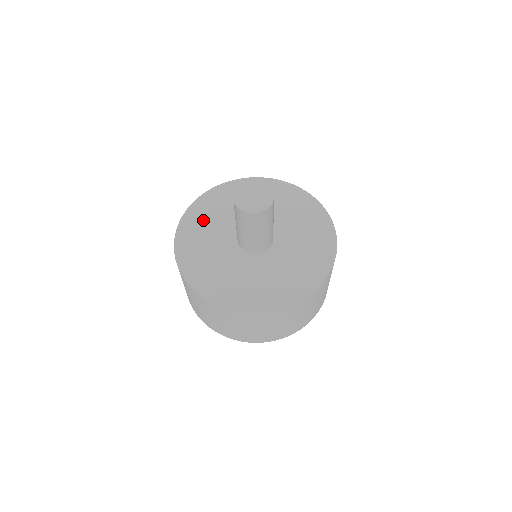
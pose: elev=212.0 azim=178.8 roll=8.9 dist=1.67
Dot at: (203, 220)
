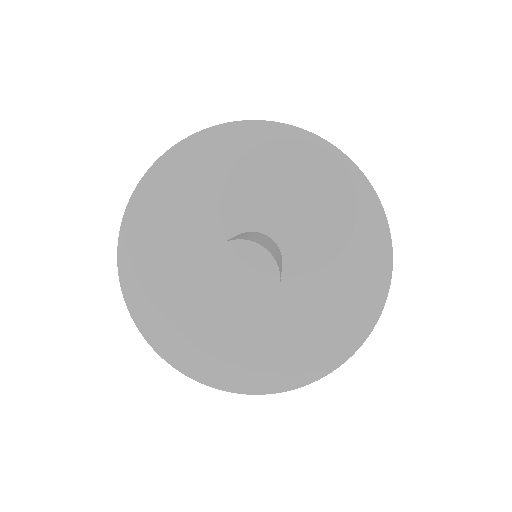
Dot at: (196, 178)
